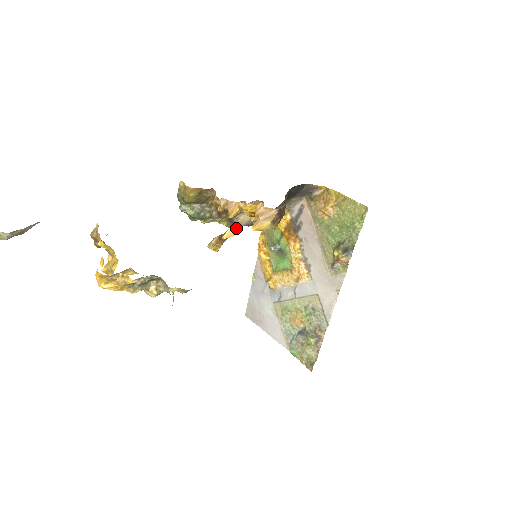
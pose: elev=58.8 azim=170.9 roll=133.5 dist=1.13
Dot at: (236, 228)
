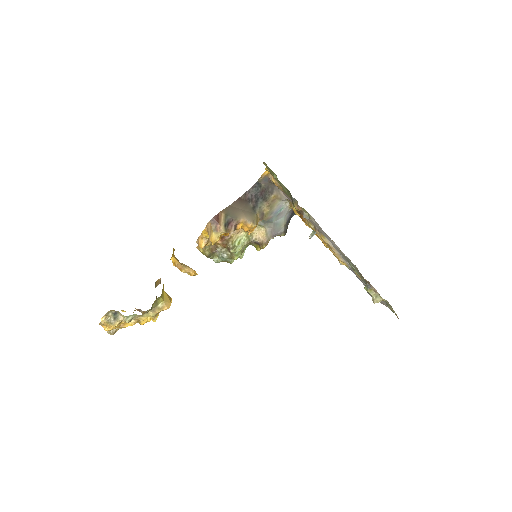
Dot at: (266, 245)
